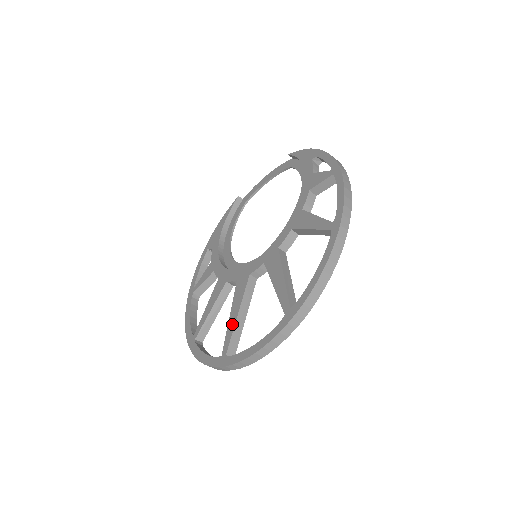
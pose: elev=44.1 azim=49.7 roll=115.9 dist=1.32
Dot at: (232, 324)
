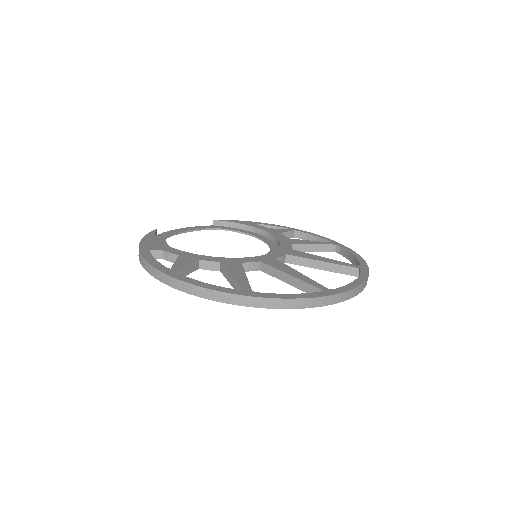
Dot at: (304, 277)
